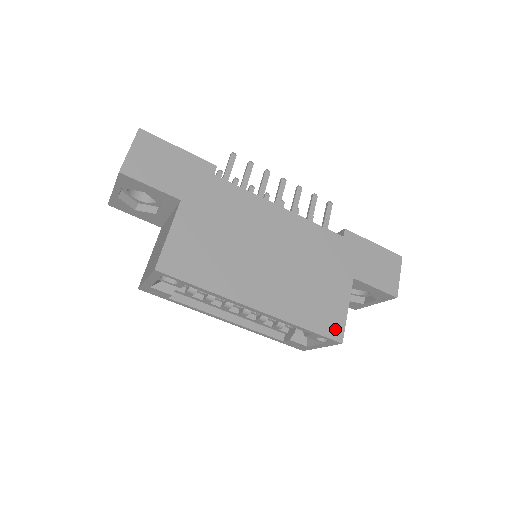
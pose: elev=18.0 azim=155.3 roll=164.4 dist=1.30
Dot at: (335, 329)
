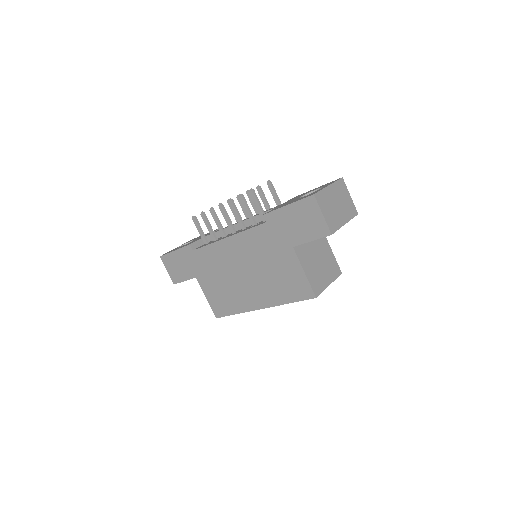
Dot at: (306, 292)
